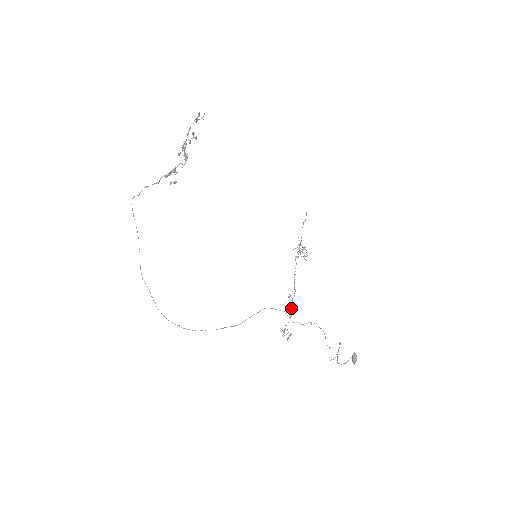
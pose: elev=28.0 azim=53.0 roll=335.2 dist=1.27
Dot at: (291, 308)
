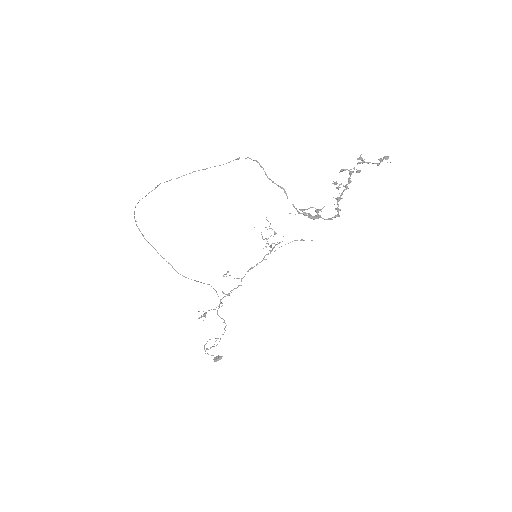
Dot at: (225, 296)
